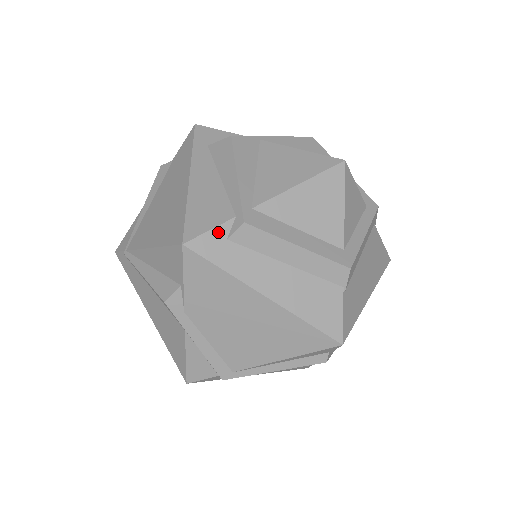
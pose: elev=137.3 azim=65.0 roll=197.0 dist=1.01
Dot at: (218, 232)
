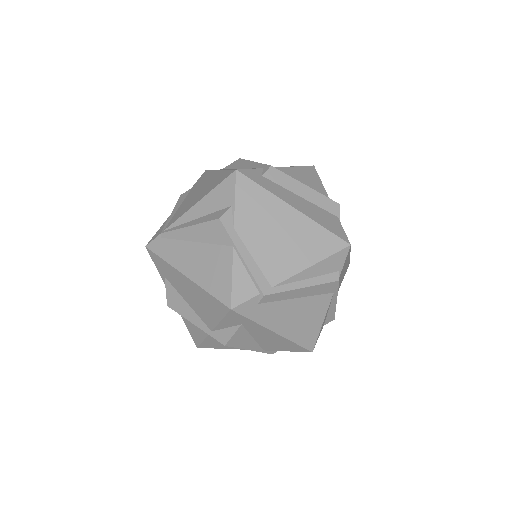
Dot at: (255, 171)
